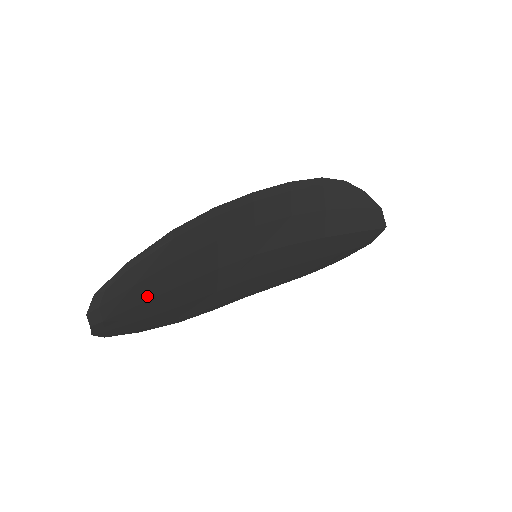
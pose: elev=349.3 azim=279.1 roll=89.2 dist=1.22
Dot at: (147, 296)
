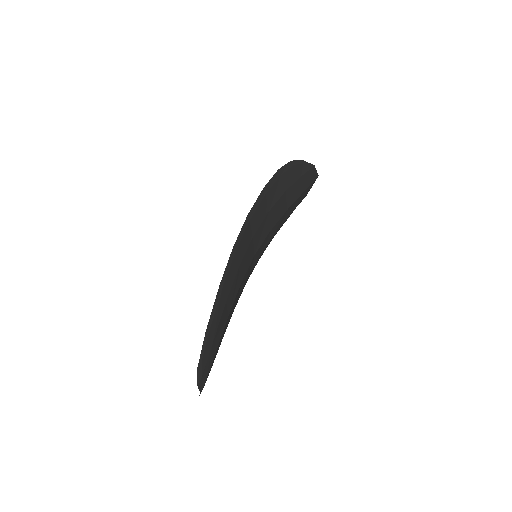
Dot at: (218, 342)
